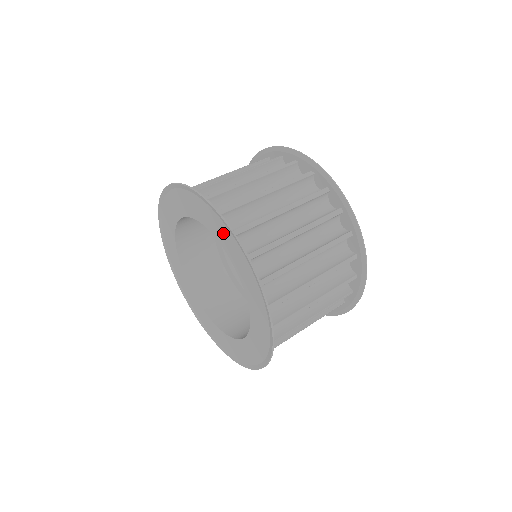
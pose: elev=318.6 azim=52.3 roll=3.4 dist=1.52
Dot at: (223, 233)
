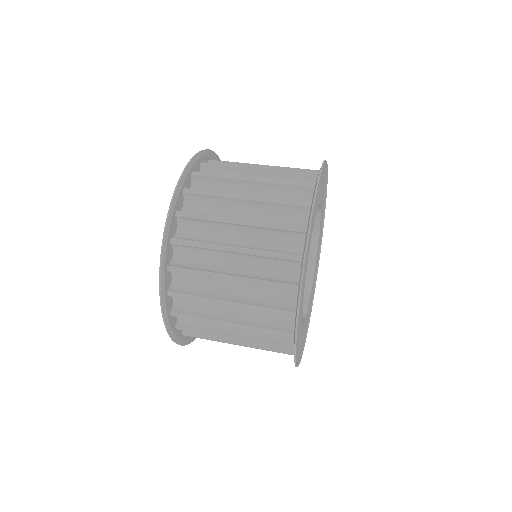
Dot at: occluded
